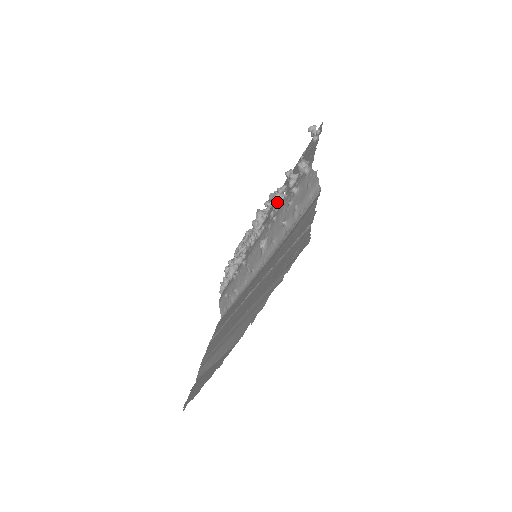
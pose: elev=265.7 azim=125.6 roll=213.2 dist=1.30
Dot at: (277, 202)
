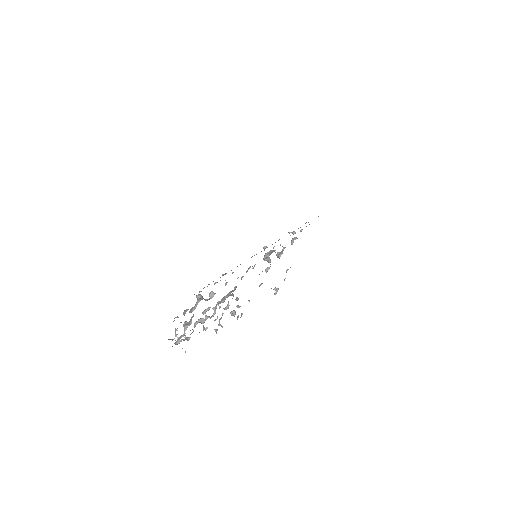
Dot at: (274, 250)
